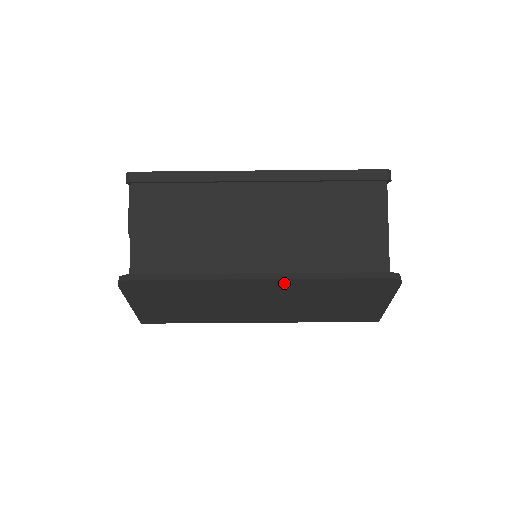
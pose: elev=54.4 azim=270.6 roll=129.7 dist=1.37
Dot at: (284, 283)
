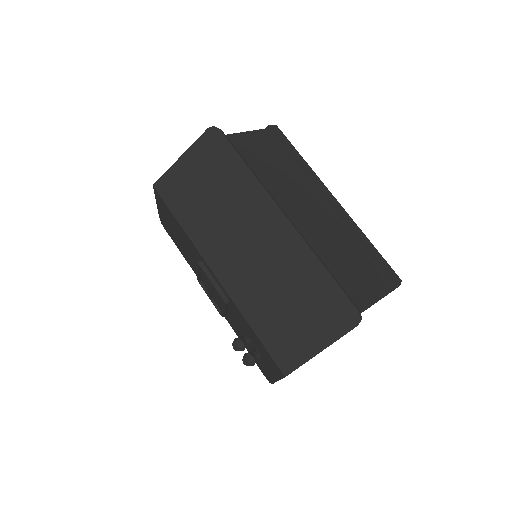
Dot at: (292, 237)
